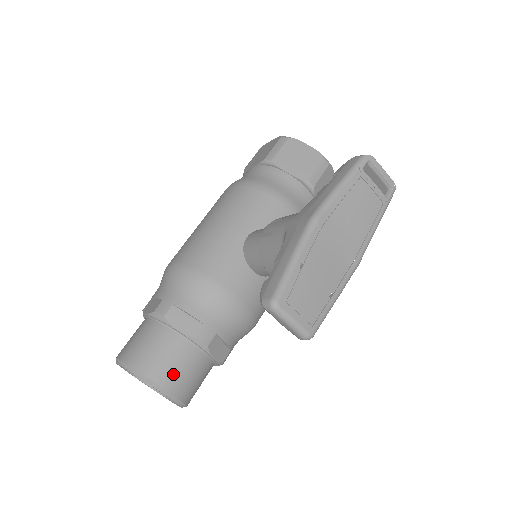
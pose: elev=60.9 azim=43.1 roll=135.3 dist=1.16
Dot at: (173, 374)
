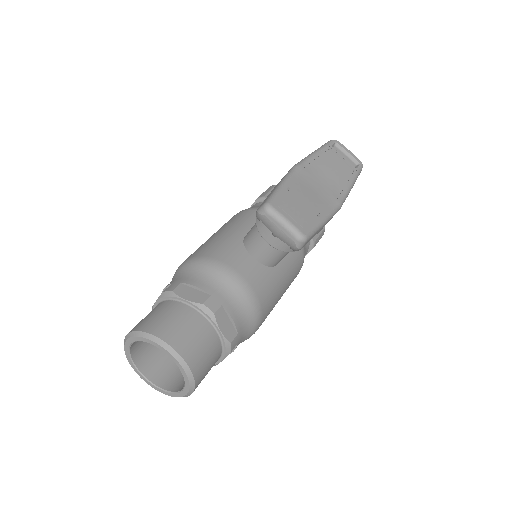
Dot at: (180, 335)
